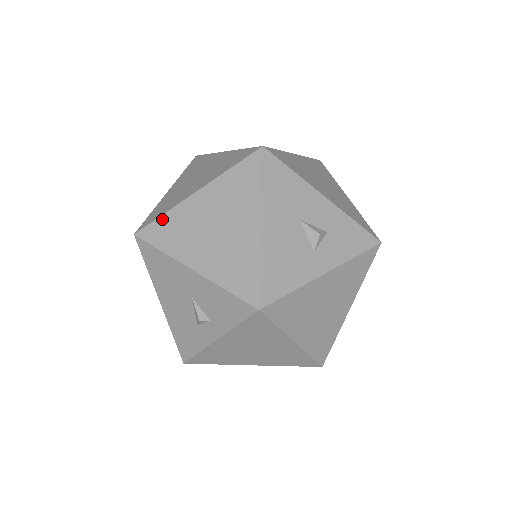
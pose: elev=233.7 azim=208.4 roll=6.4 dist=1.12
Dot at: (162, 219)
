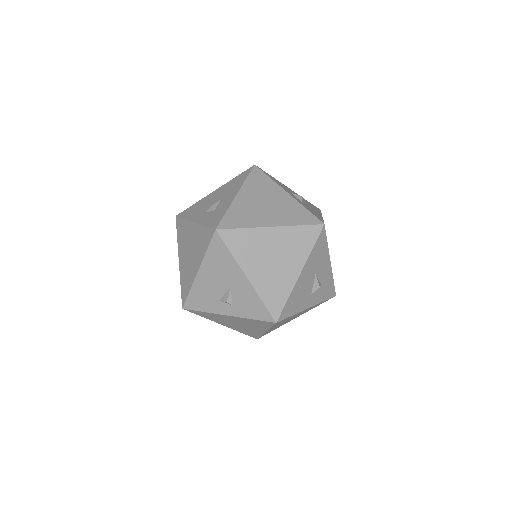
Dot at: (241, 231)
